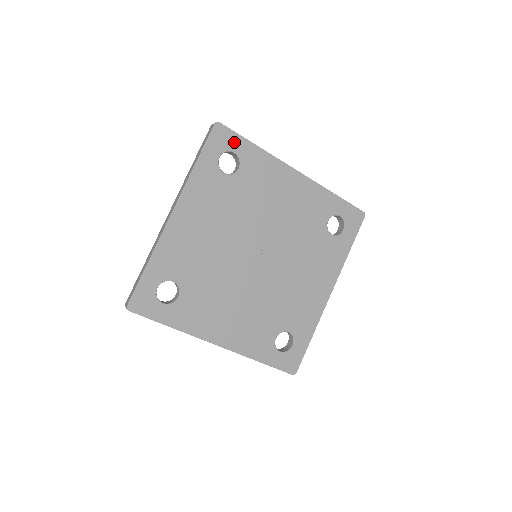
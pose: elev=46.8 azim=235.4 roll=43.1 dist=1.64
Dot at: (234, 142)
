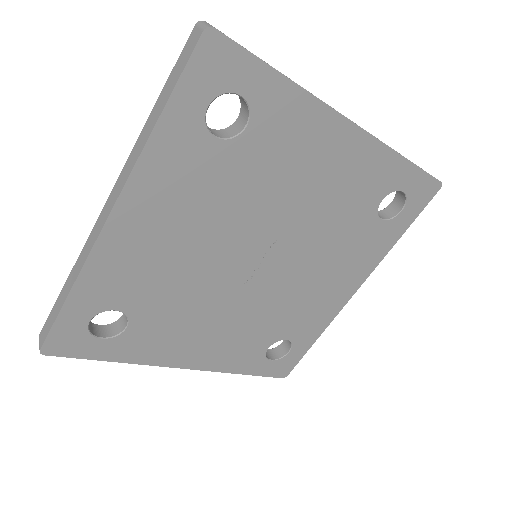
Dot at: (242, 73)
